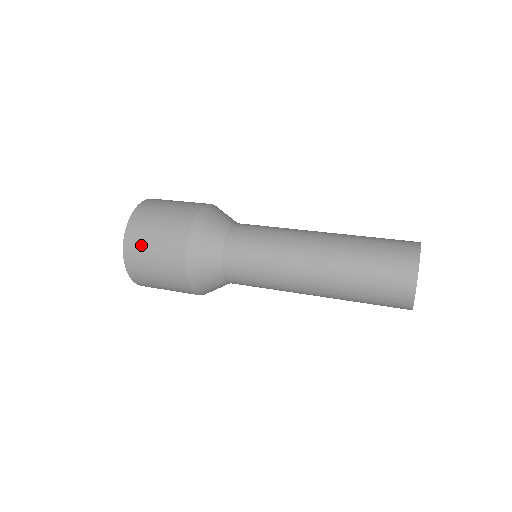
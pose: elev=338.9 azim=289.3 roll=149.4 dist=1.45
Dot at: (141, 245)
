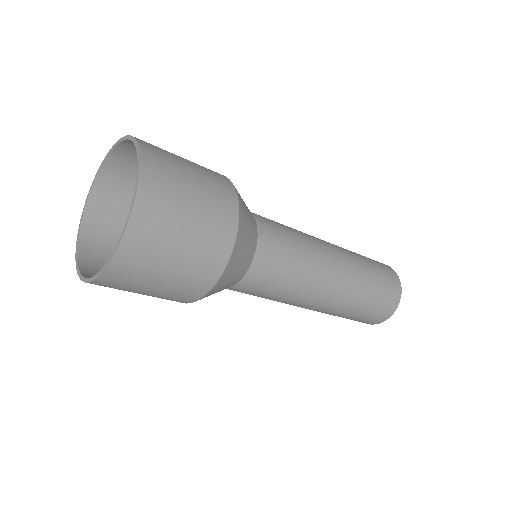
Dot at: (164, 150)
